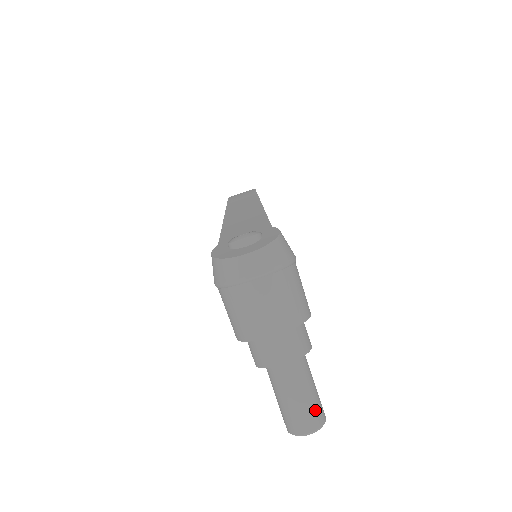
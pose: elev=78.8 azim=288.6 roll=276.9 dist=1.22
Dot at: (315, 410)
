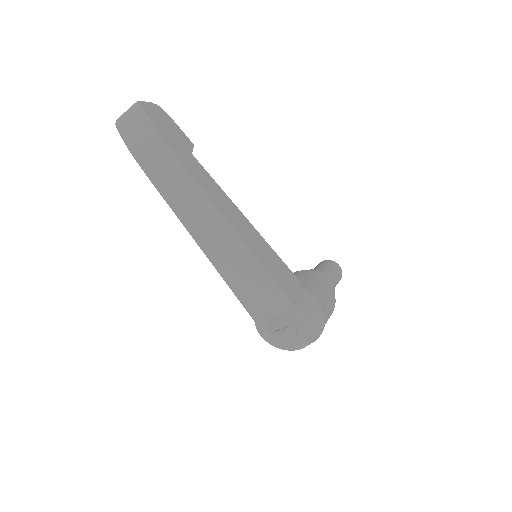
Dot at: (338, 282)
